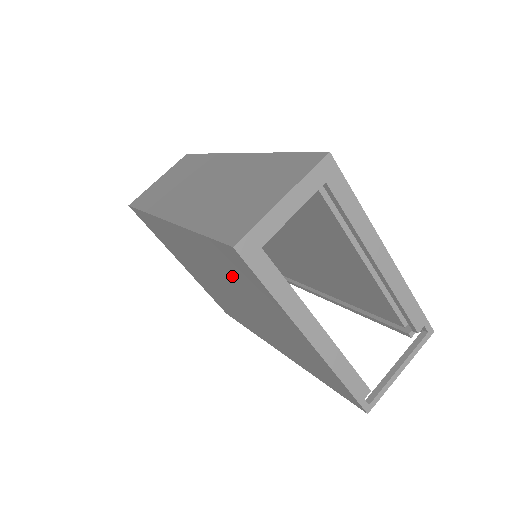
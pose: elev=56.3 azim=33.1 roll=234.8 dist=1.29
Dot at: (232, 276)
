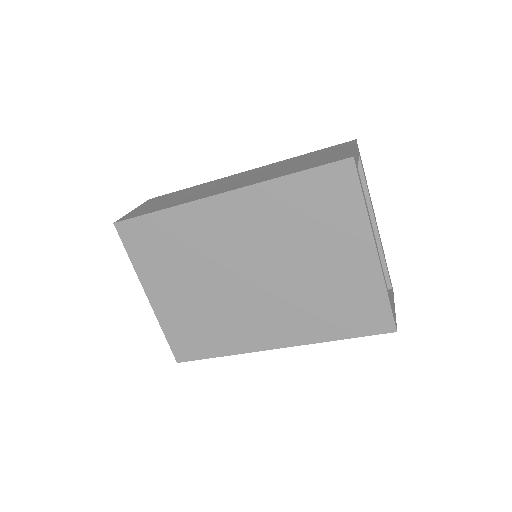
Dot at: (302, 220)
